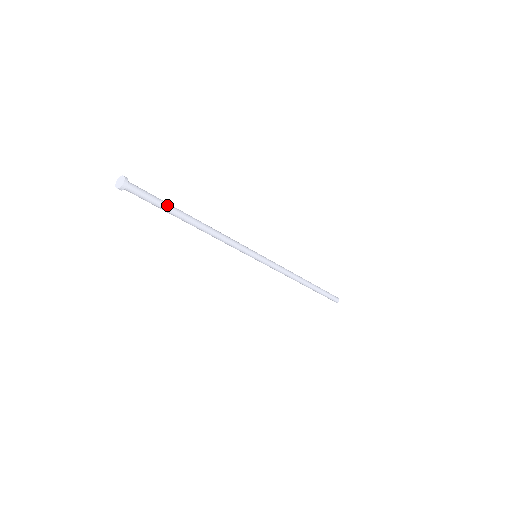
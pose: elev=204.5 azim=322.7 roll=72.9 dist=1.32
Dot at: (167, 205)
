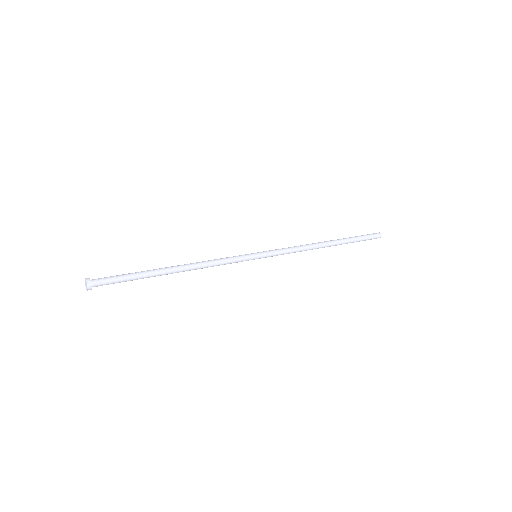
Dot at: (138, 276)
